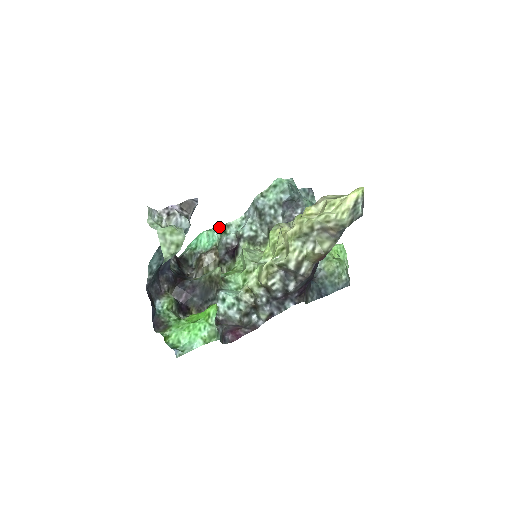
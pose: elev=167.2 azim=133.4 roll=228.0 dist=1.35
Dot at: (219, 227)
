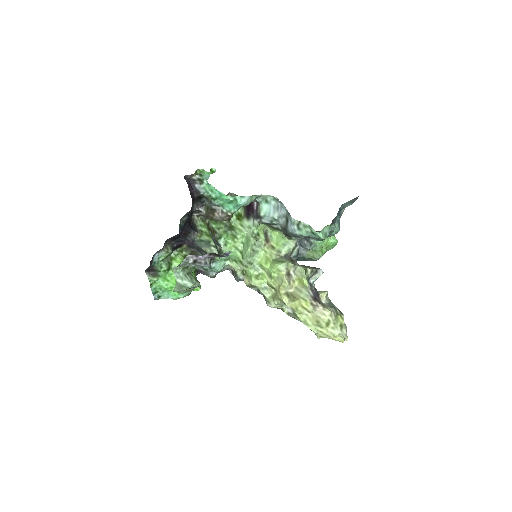
Dot at: (246, 201)
